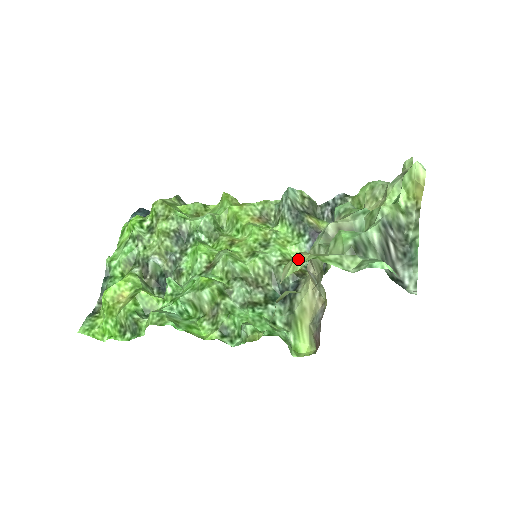
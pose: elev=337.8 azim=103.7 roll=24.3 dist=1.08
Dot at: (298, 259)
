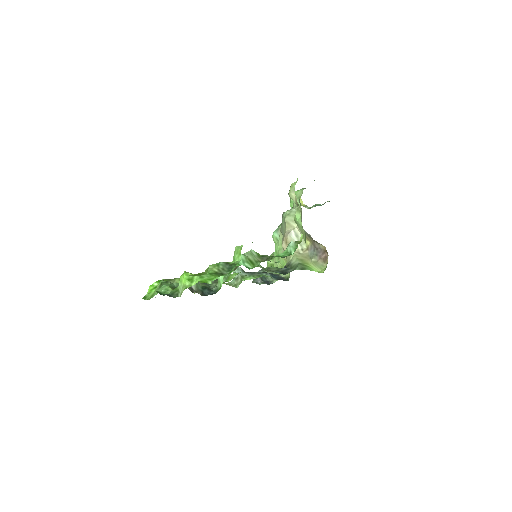
Dot at: (293, 183)
